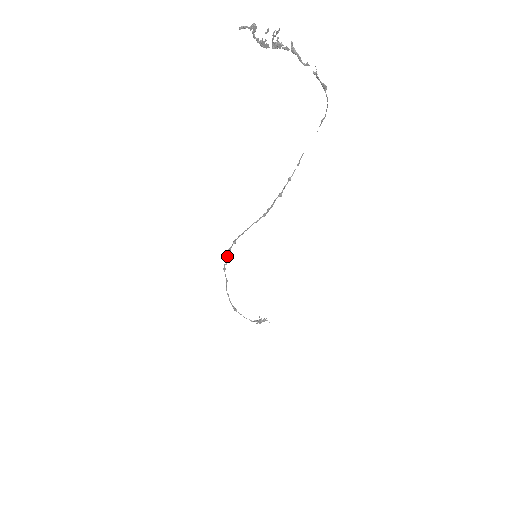
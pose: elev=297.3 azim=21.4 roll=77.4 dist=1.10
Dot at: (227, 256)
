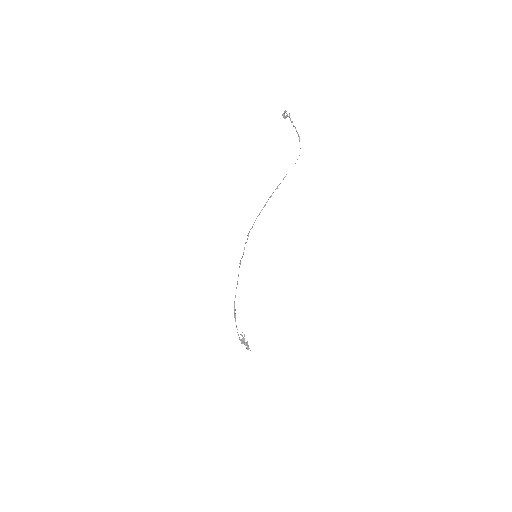
Dot at: occluded
